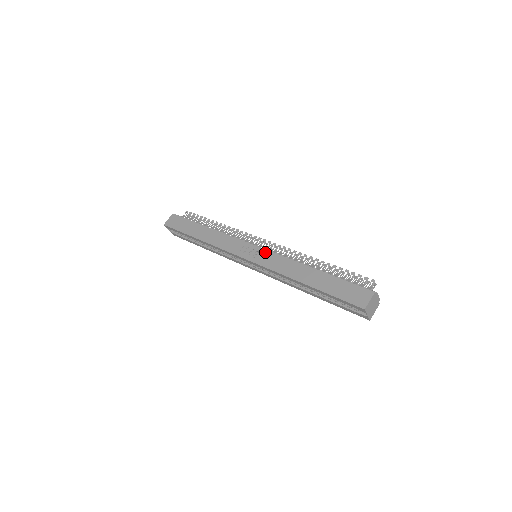
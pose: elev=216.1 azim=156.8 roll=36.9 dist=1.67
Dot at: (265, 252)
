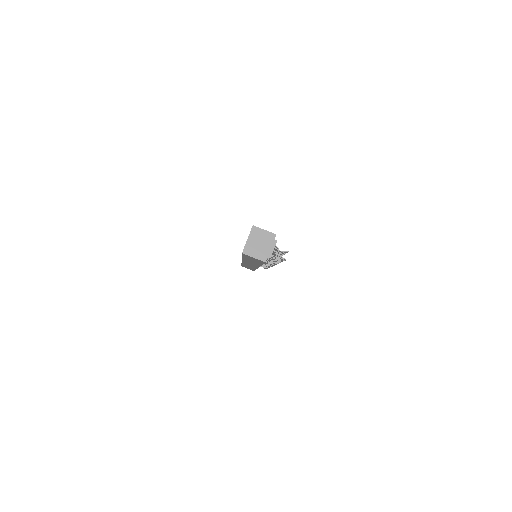
Dot at: occluded
